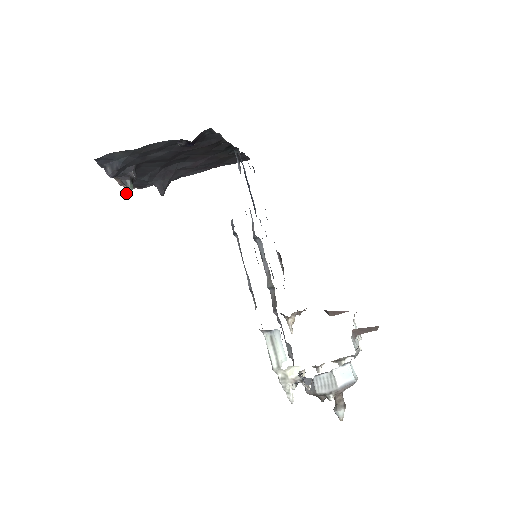
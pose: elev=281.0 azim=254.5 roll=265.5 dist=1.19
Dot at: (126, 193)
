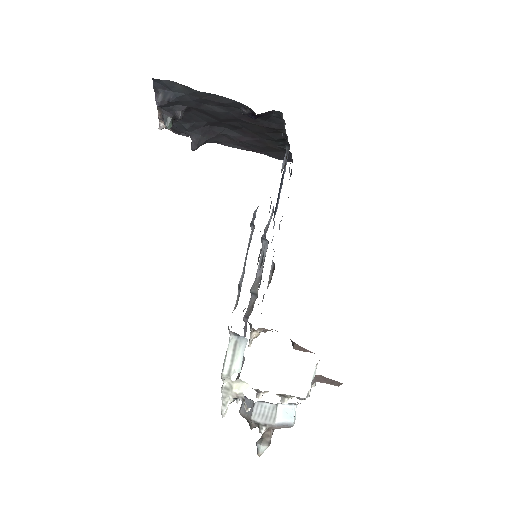
Dot at: (159, 129)
